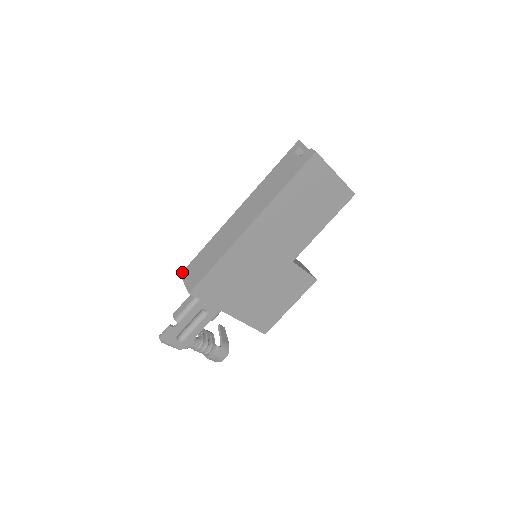
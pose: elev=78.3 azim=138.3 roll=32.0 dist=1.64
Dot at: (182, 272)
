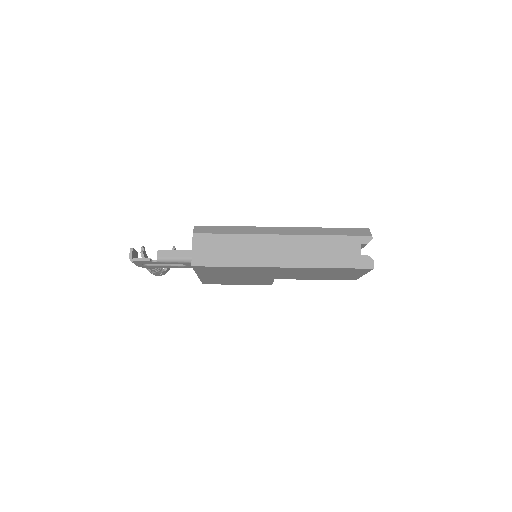
Dot at: (197, 234)
